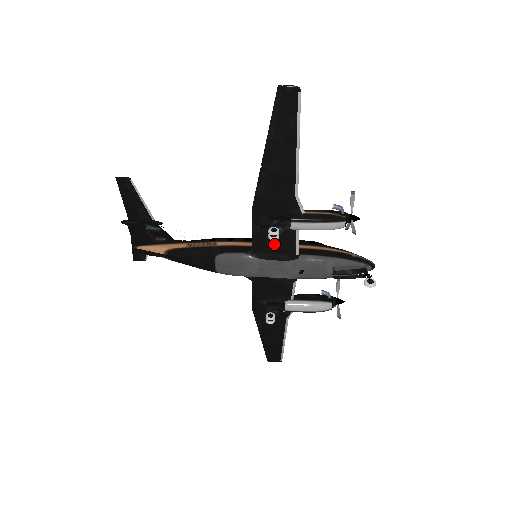
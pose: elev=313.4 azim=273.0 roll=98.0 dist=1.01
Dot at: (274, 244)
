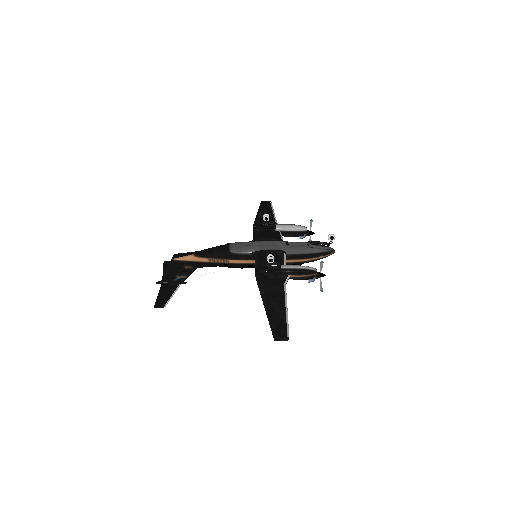
Dot at: (267, 236)
